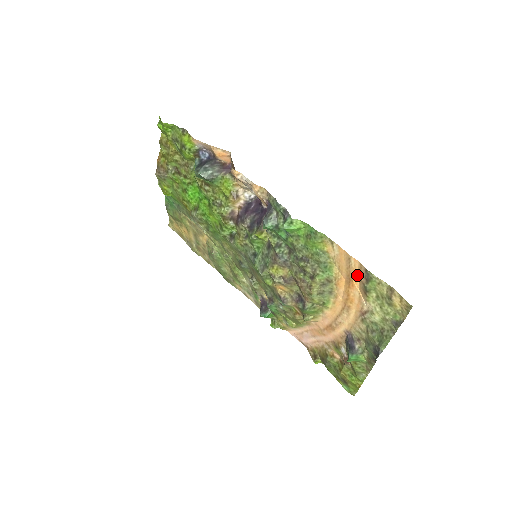
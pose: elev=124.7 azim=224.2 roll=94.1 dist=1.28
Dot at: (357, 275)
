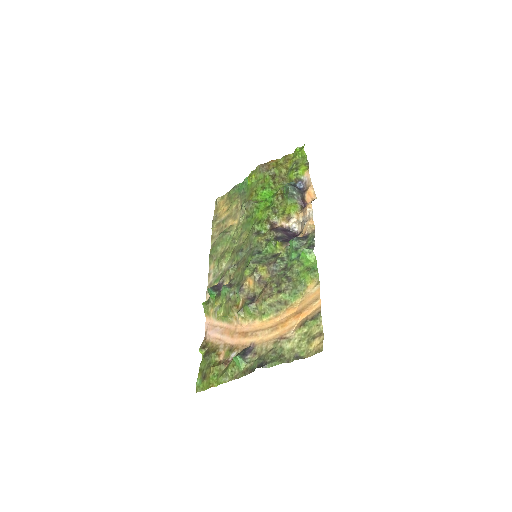
Dot at: (309, 312)
